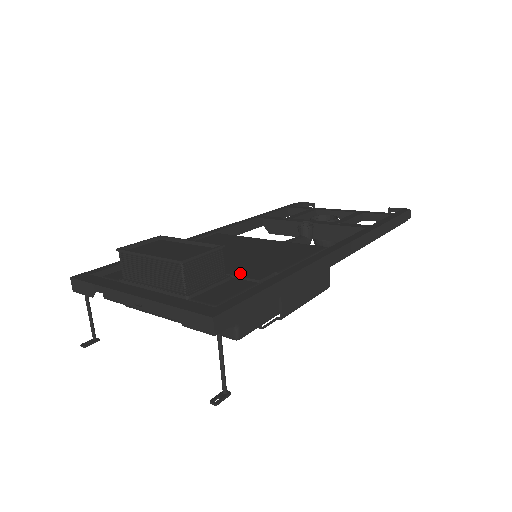
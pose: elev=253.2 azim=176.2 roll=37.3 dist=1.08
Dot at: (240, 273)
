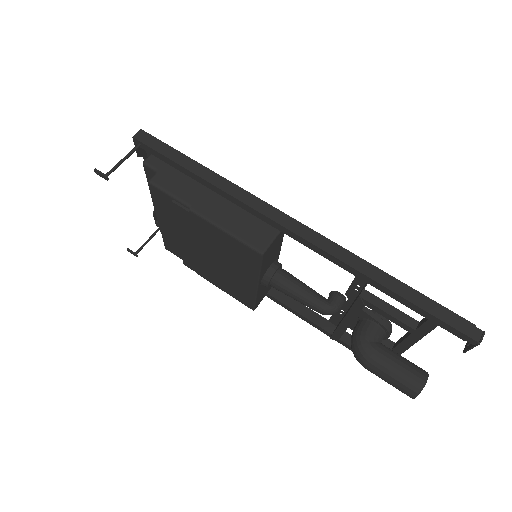
Dot at: occluded
